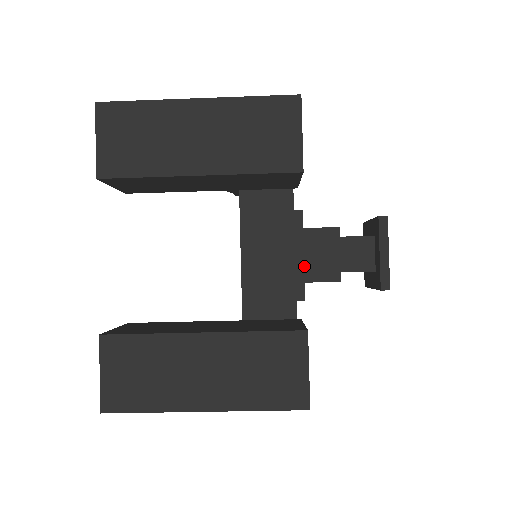
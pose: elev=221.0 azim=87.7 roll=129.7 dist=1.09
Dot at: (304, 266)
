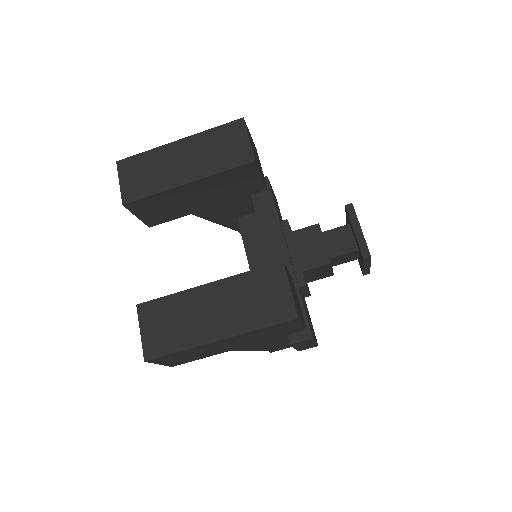
Dot at: (299, 259)
